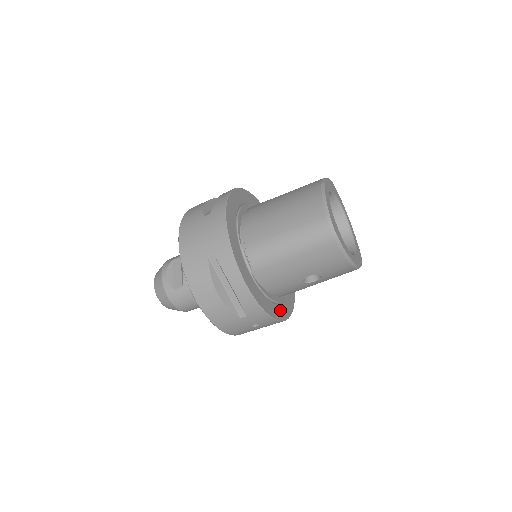
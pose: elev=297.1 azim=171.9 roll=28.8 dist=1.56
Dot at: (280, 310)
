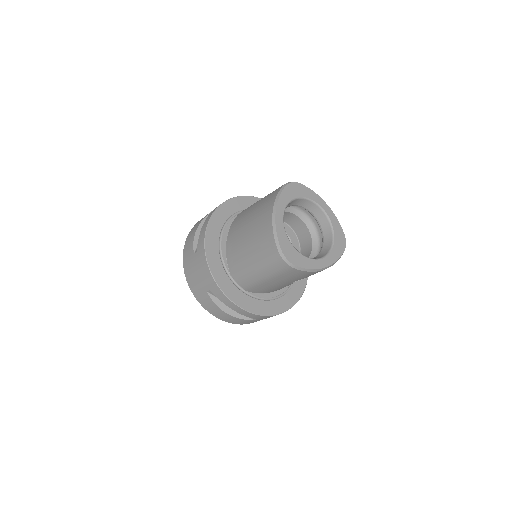
Dot at: (288, 298)
